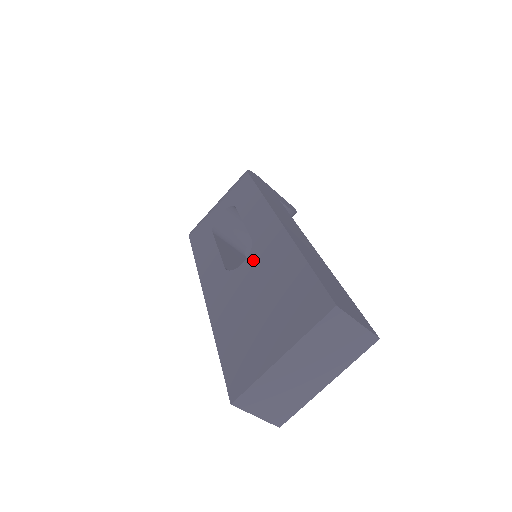
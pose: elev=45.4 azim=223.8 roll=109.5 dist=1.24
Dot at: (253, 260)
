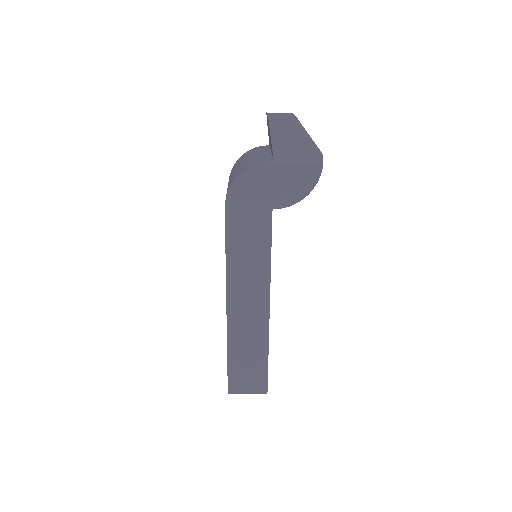
Dot at: occluded
